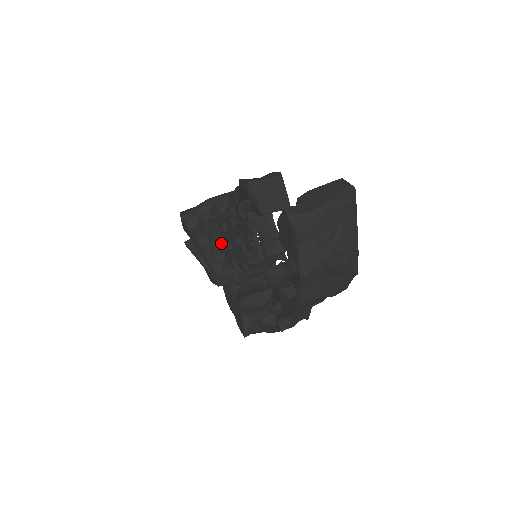
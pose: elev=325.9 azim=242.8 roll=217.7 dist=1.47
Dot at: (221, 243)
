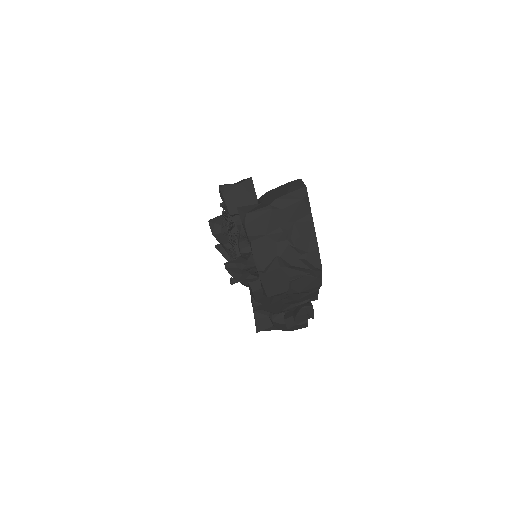
Dot at: occluded
